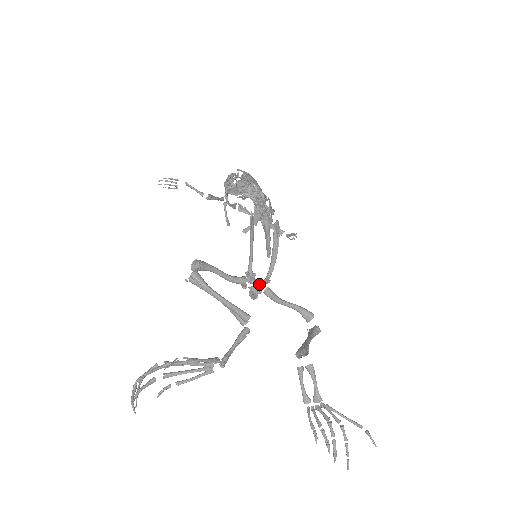
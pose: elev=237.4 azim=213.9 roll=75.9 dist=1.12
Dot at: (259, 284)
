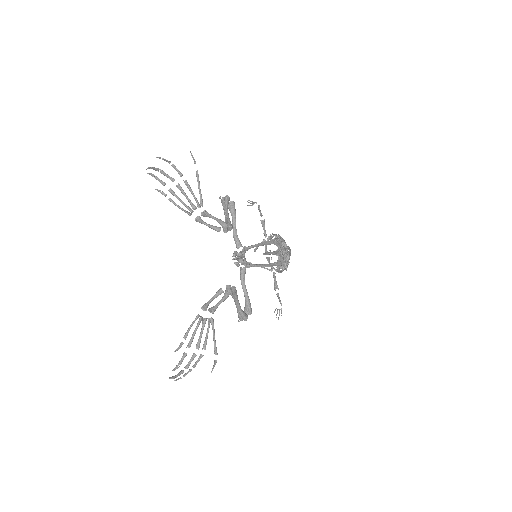
Dot at: (244, 258)
